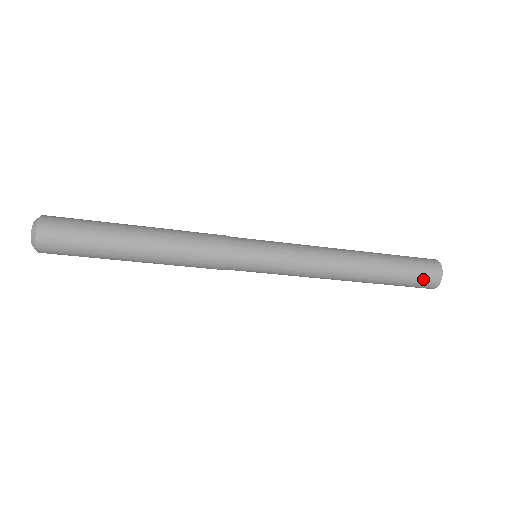
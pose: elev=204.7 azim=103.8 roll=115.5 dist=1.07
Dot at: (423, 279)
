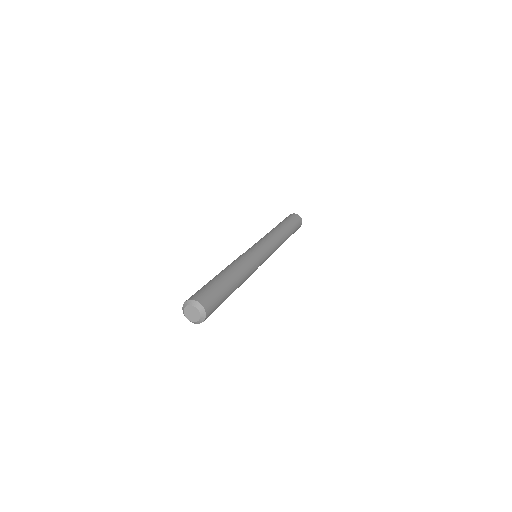
Dot at: occluded
